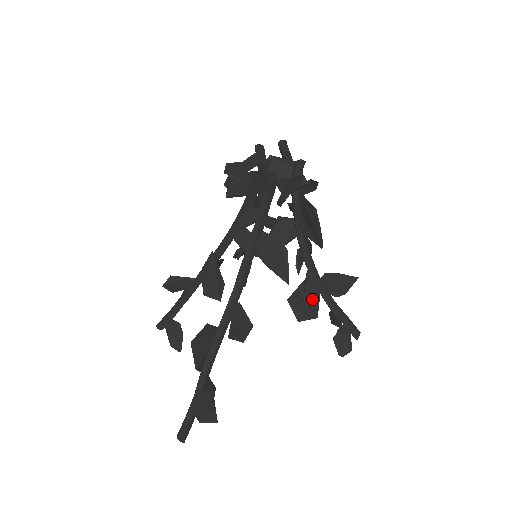
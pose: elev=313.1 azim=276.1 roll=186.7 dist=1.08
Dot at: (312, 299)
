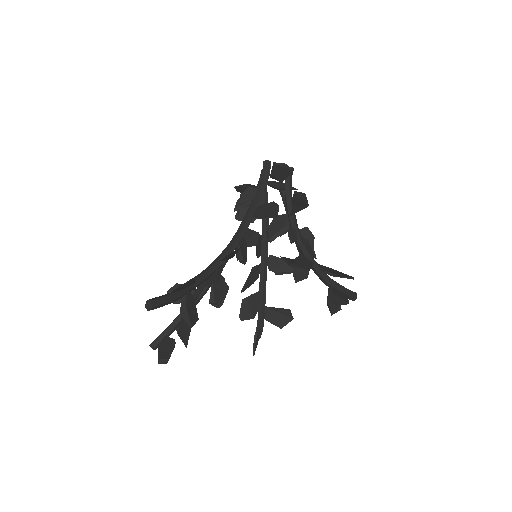
Dot at: (304, 263)
